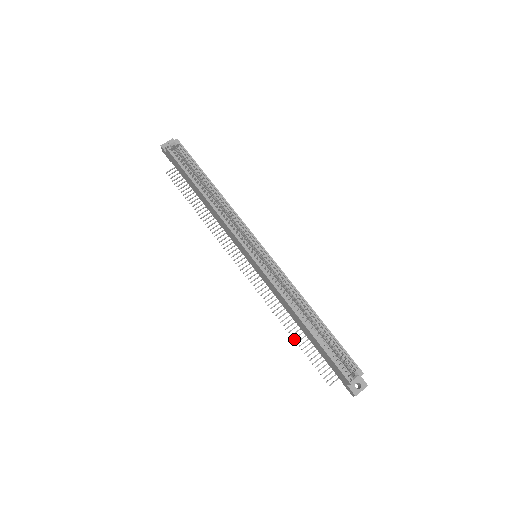
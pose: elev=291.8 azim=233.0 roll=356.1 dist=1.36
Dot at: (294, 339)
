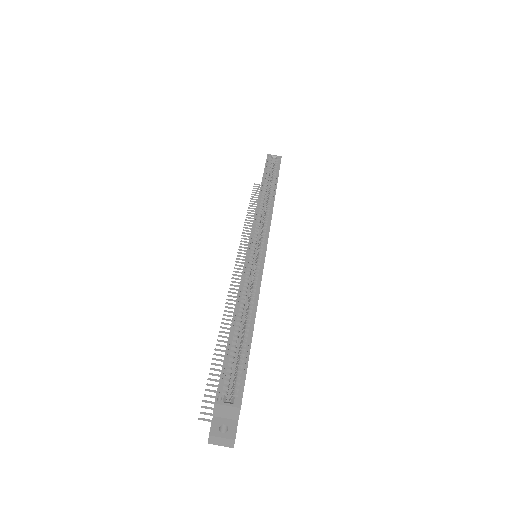
Dot at: (216, 349)
